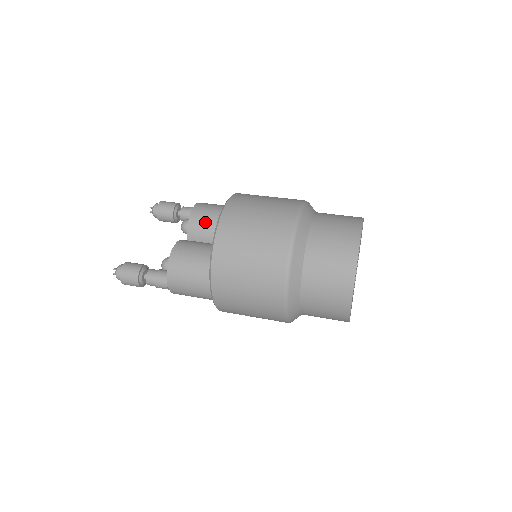
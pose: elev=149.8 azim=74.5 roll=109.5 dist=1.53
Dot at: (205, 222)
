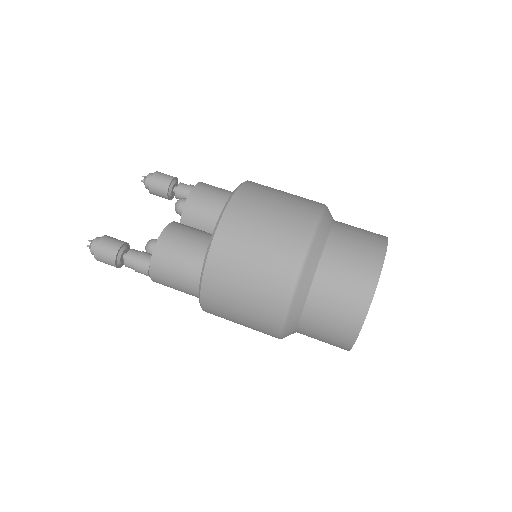
Dot at: (205, 206)
